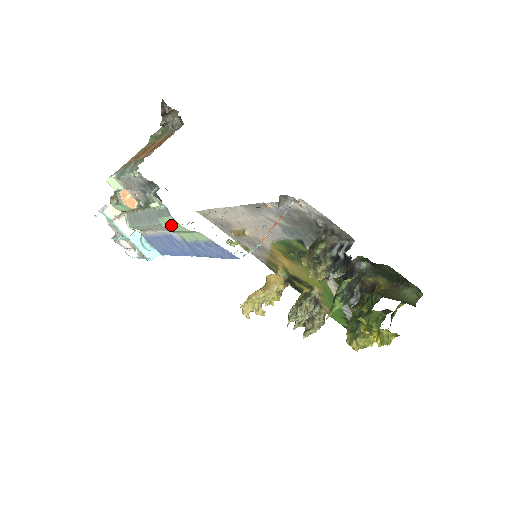
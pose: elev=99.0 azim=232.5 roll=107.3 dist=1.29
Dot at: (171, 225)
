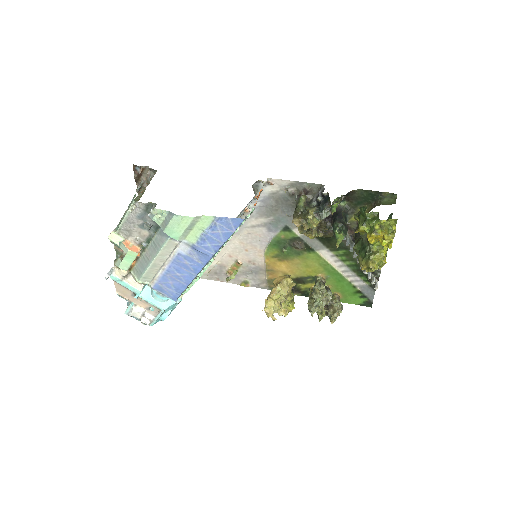
Dot at: (177, 226)
